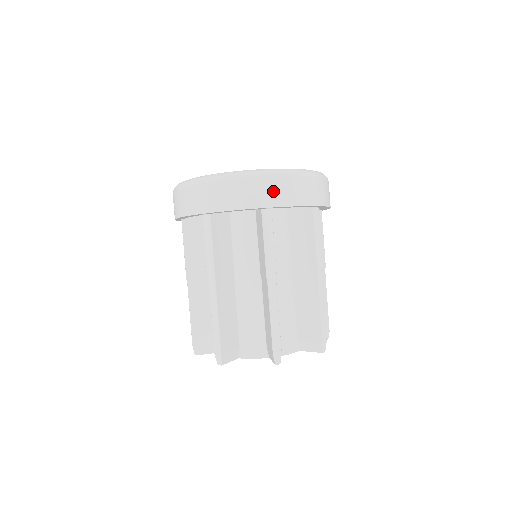
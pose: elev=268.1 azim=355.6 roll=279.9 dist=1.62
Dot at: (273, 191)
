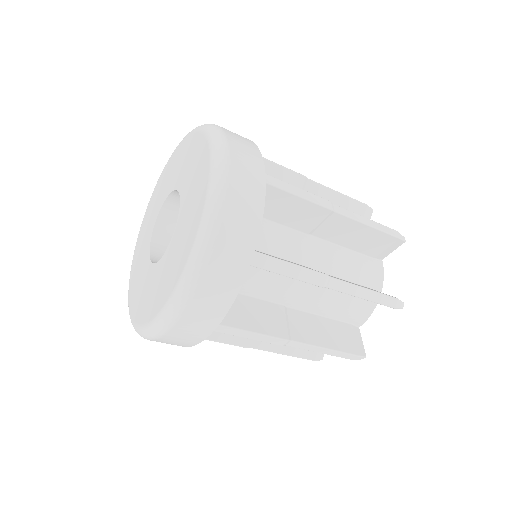
Dot at: occluded
